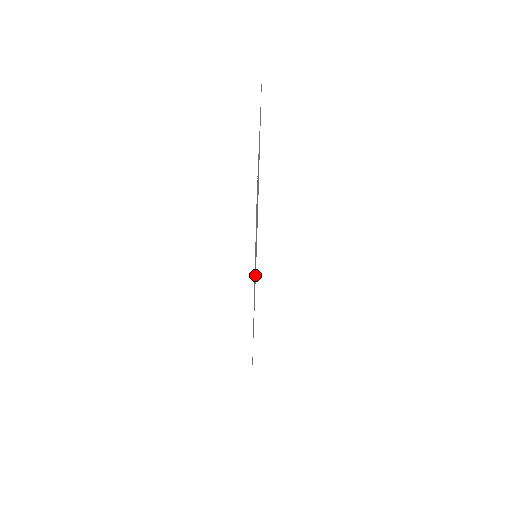
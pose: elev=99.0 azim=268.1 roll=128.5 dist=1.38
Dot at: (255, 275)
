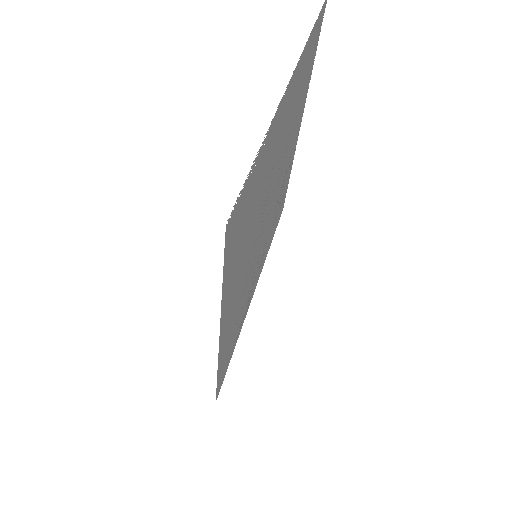
Dot at: (254, 274)
